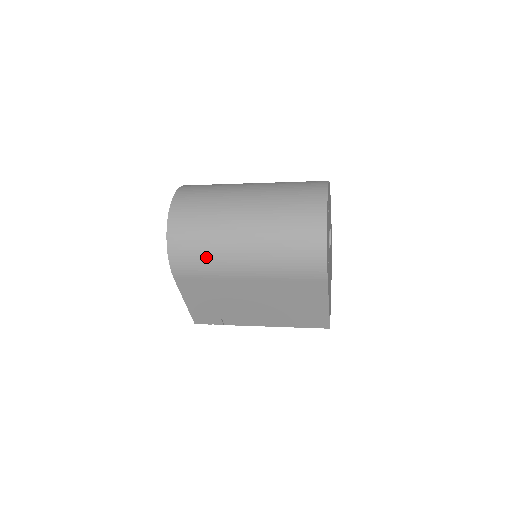
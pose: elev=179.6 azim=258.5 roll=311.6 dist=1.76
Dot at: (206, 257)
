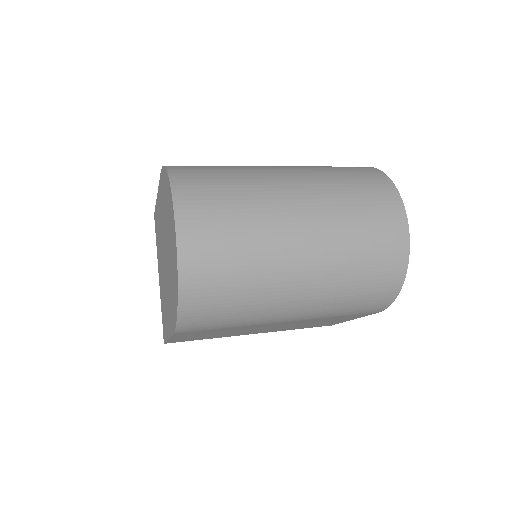
Dot at: (239, 313)
